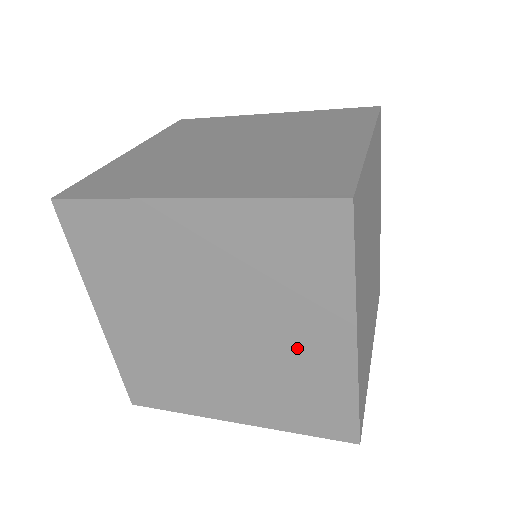
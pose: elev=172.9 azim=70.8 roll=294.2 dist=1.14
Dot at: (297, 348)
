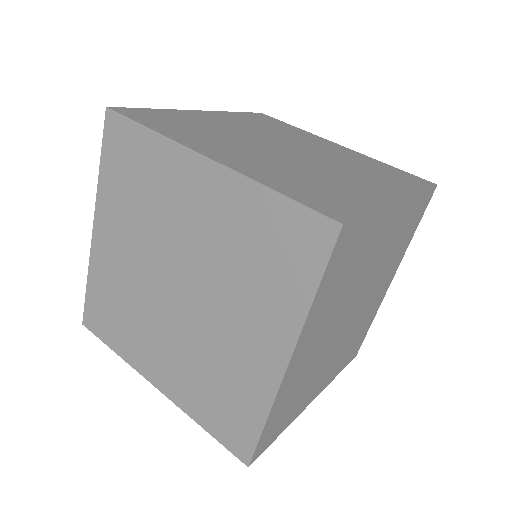
Dot at: occluded
